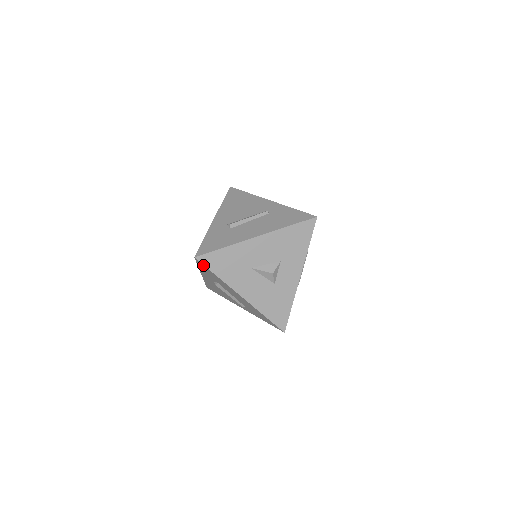
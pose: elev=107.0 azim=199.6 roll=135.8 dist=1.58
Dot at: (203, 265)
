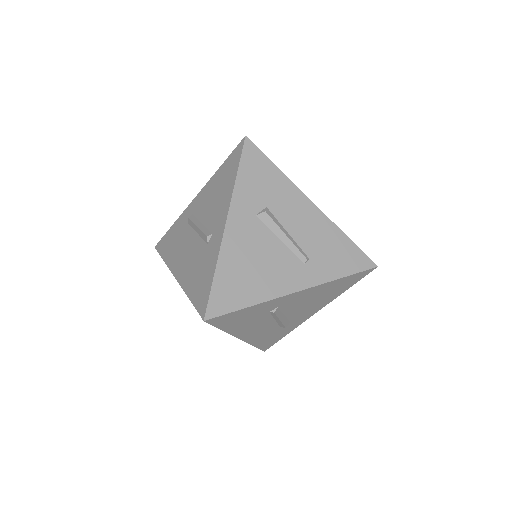
Dot at: (256, 150)
